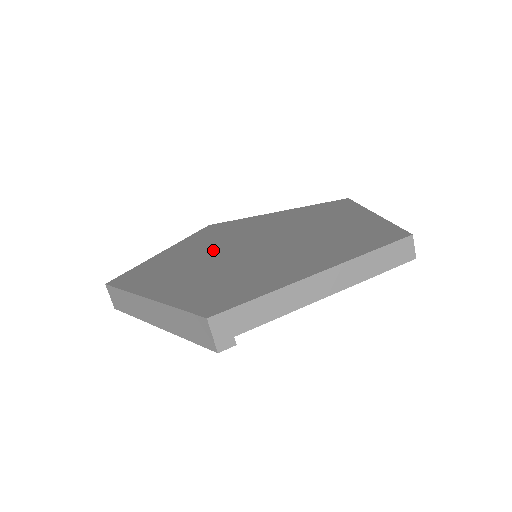
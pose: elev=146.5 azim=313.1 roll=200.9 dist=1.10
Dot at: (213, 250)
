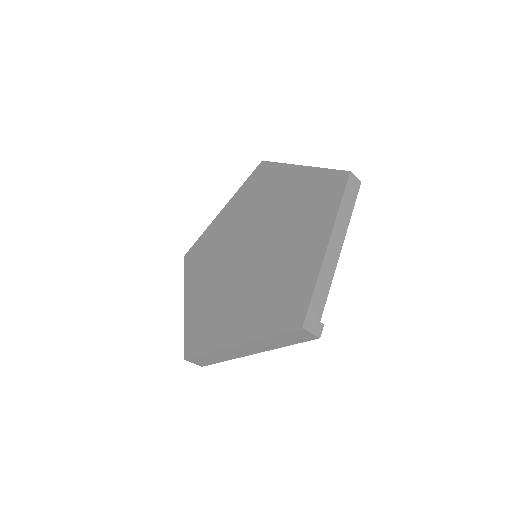
Dot at: (225, 276)
